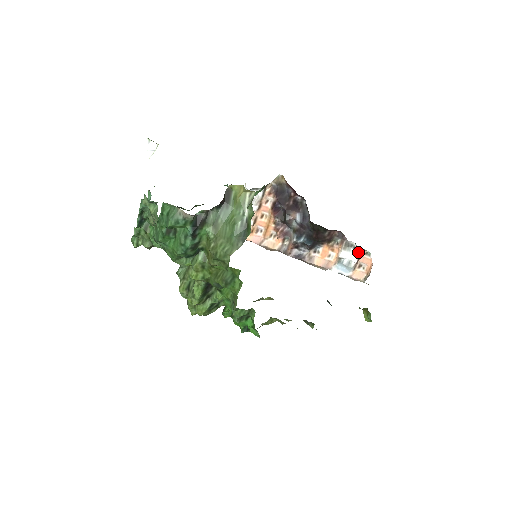
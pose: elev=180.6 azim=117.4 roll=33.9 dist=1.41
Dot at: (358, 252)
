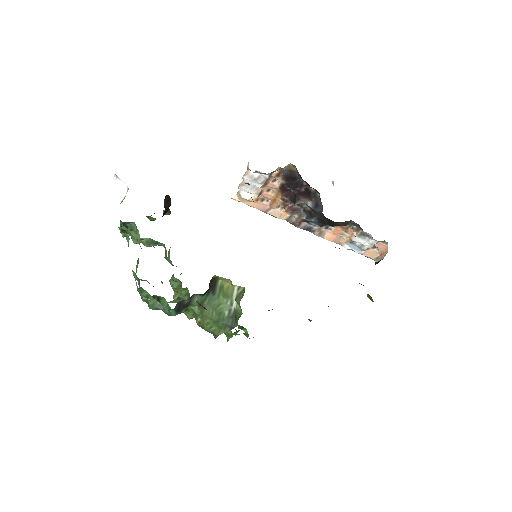
Dot at: (374, 241)
